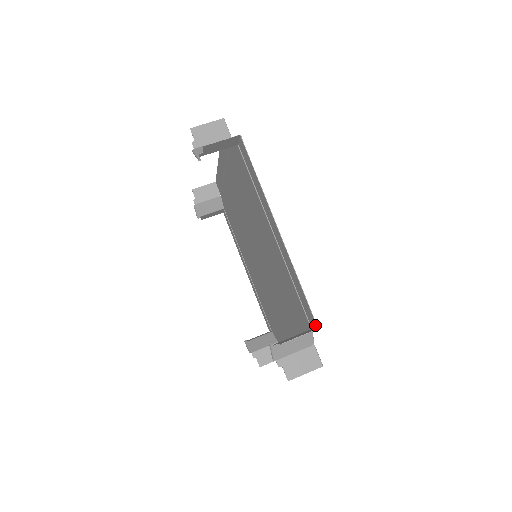
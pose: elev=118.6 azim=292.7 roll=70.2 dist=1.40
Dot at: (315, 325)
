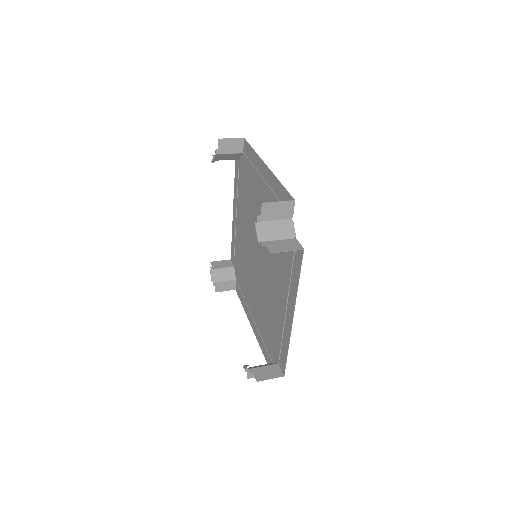
Dot at: (293, 202)
